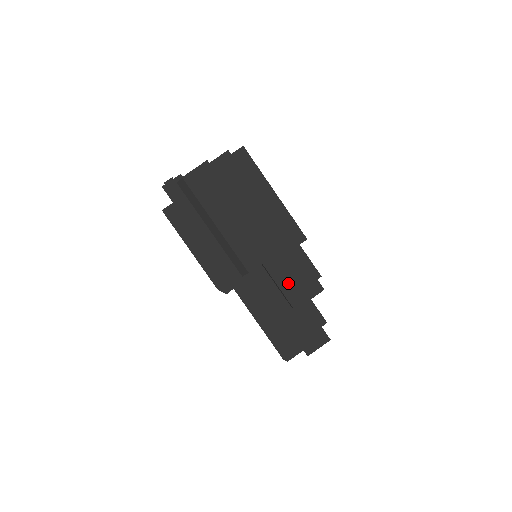
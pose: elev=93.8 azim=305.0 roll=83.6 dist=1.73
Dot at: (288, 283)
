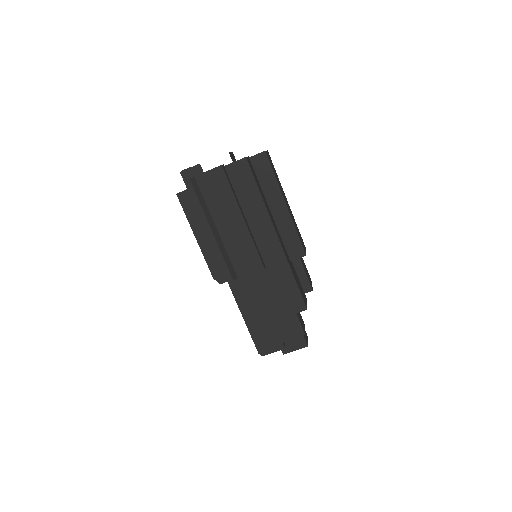
Dot at: (274, 295)
